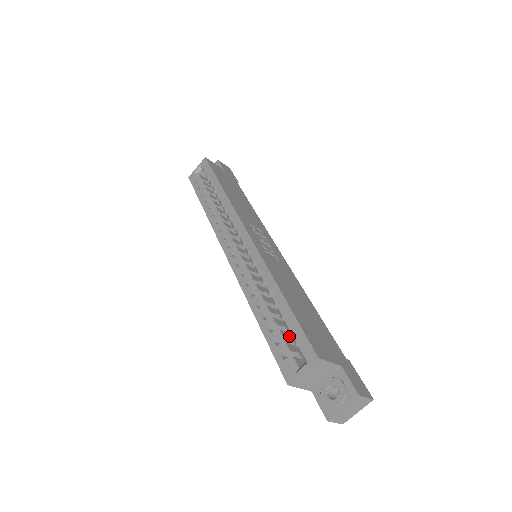
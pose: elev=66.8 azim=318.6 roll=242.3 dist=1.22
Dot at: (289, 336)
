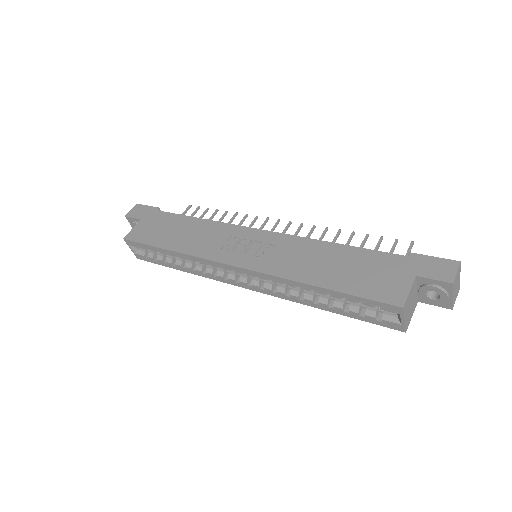
Dot at: occluded
